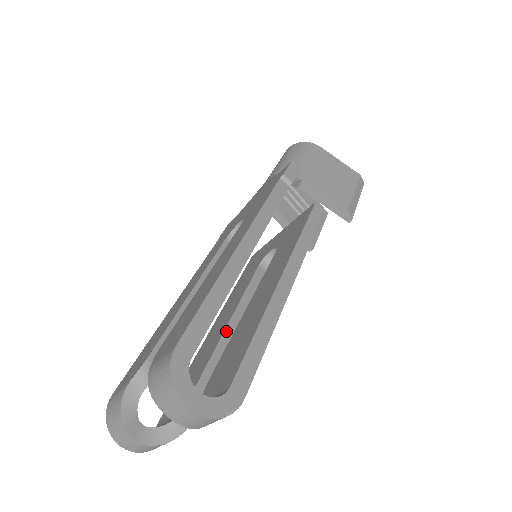
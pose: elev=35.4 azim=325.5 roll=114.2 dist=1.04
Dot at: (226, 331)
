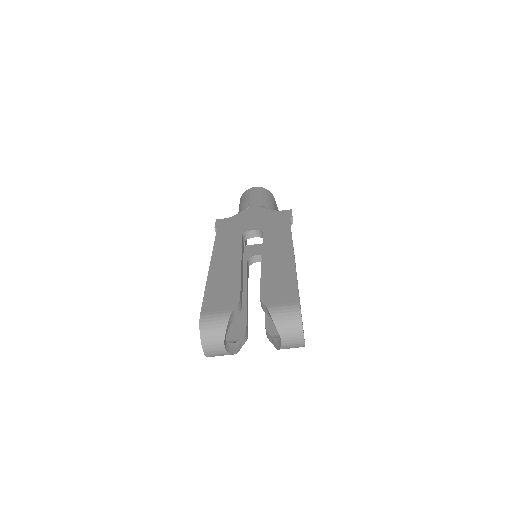
Dot at: (247, 297)
